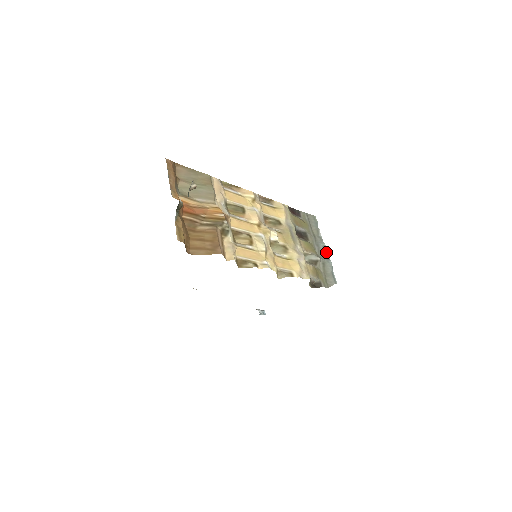
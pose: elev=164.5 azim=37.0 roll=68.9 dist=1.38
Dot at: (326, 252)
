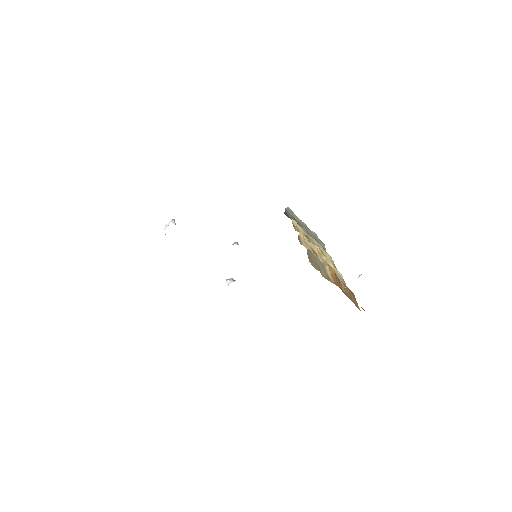
Dot at: (308, 228)
